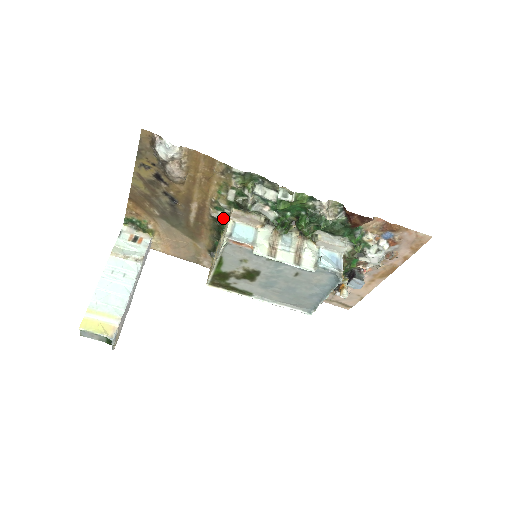
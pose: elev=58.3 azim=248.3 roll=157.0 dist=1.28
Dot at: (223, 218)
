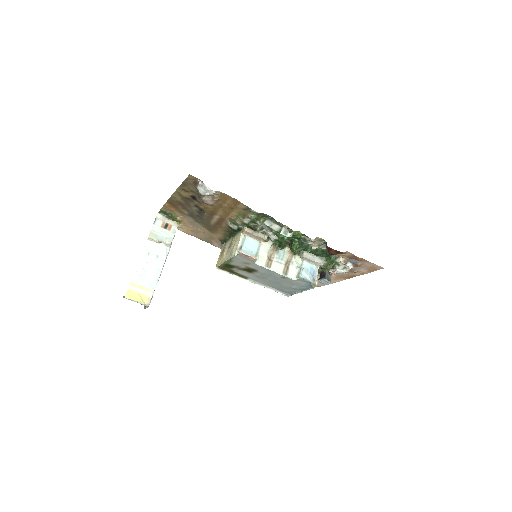
Dot at: (237, 230)
